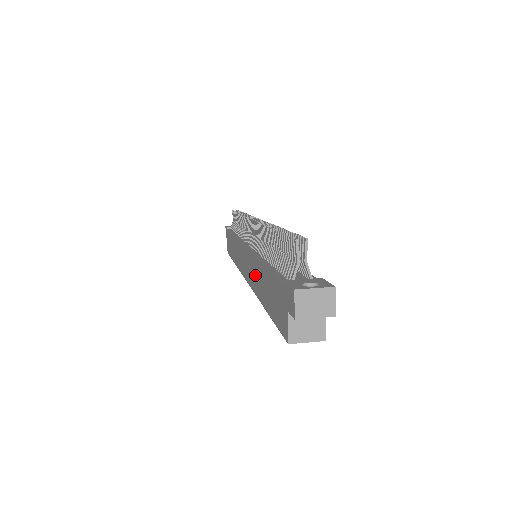
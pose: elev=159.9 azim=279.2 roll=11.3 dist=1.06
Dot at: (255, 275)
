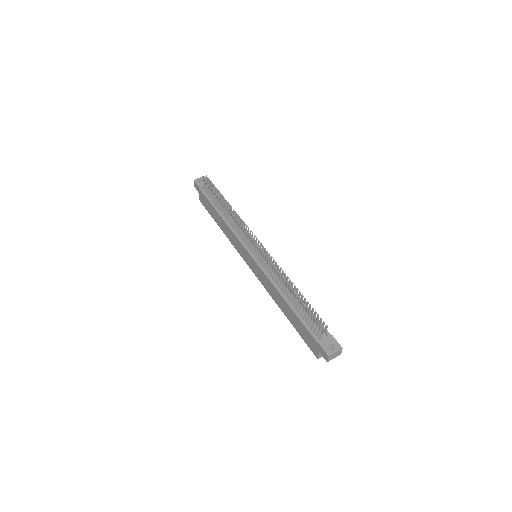
Dot at: (272, 291)
